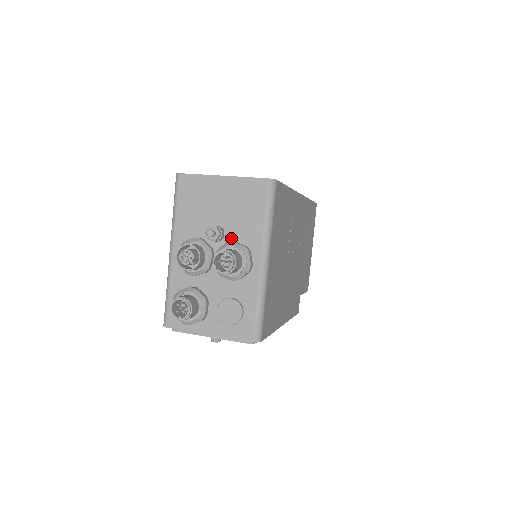
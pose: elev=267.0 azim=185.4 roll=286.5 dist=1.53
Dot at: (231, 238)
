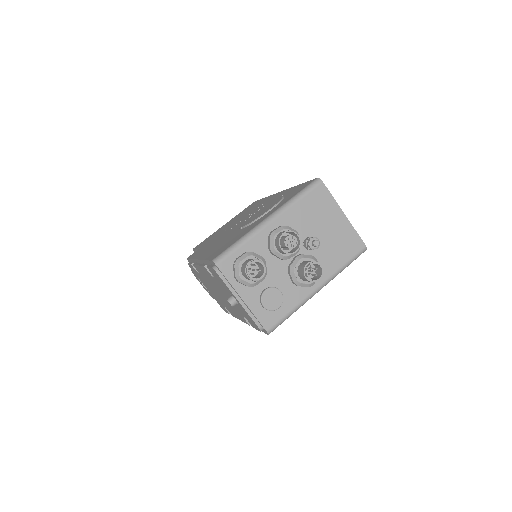
Dot at: (315, 255)
